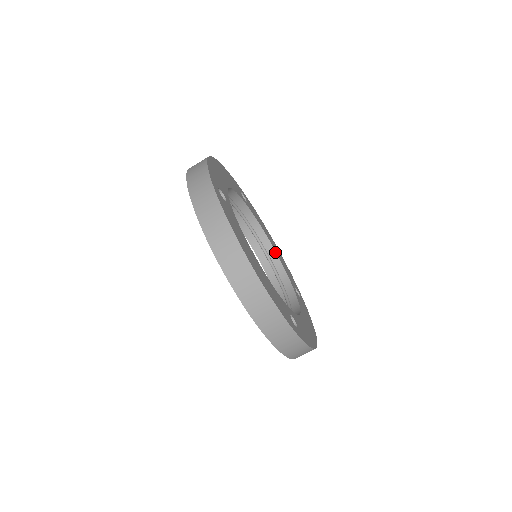
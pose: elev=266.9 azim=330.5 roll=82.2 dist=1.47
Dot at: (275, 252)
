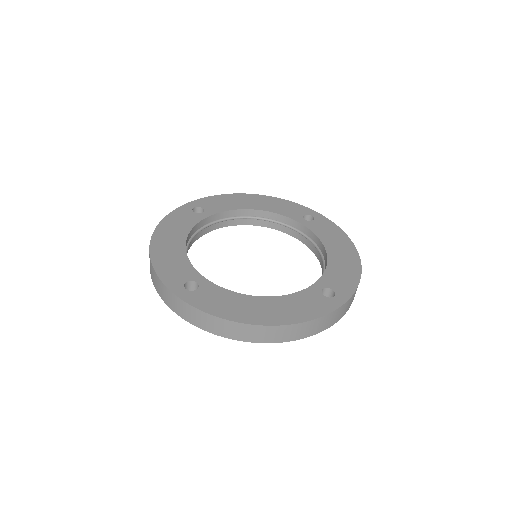
Dot at: (262, 211)
